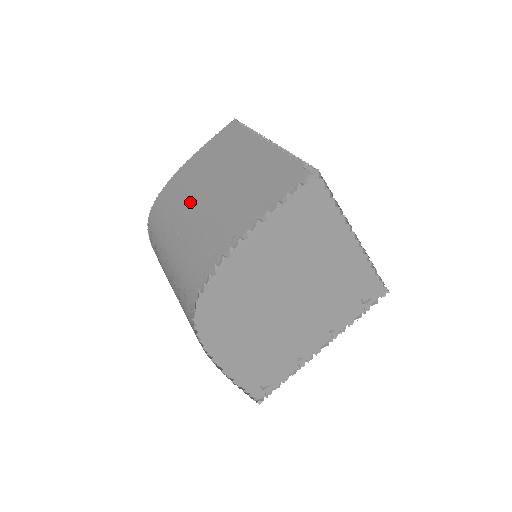
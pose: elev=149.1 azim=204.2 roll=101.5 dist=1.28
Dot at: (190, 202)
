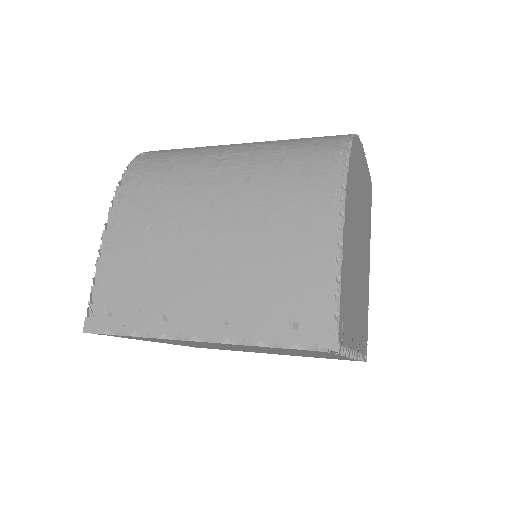
Dot at: occluded
